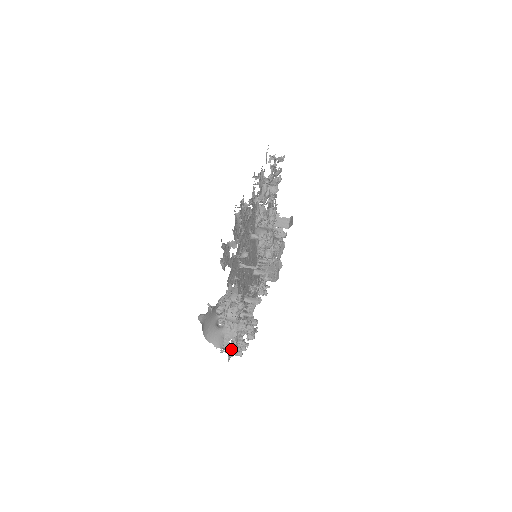
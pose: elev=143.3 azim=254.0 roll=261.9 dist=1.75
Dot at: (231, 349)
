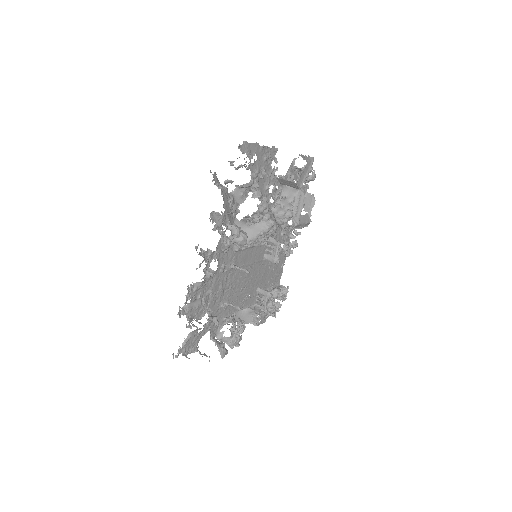
Dot at: (261, 320)
